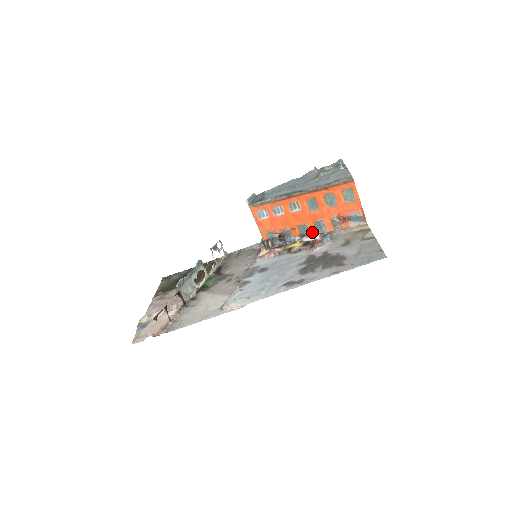
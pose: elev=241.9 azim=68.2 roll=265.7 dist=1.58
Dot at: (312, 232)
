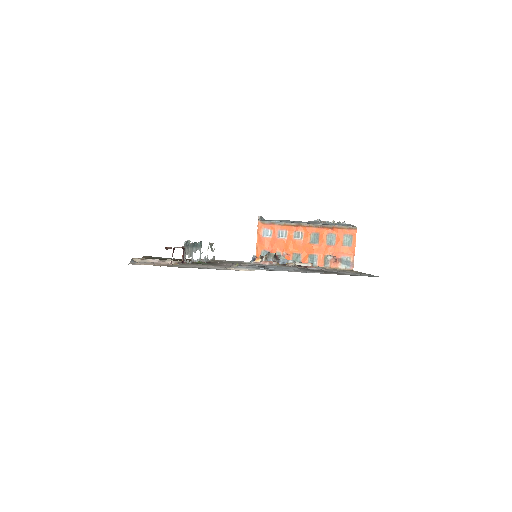
Dot at: occluded
